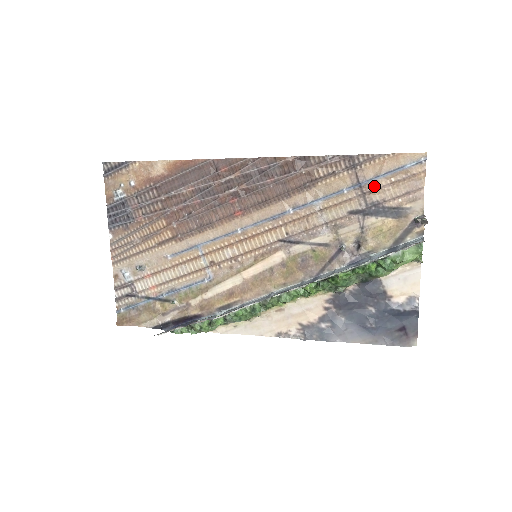
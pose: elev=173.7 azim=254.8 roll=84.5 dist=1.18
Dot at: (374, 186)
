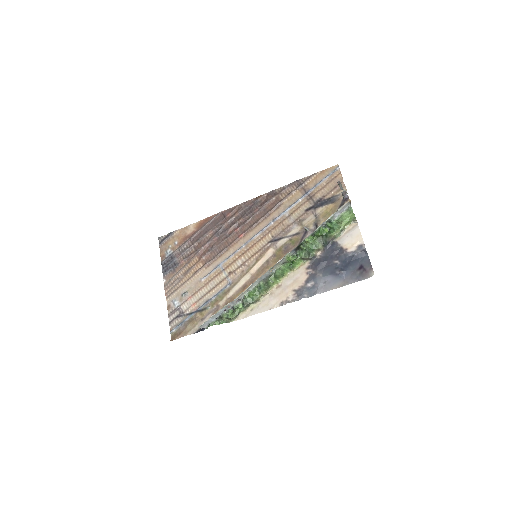
Dot at: (315, 191)
